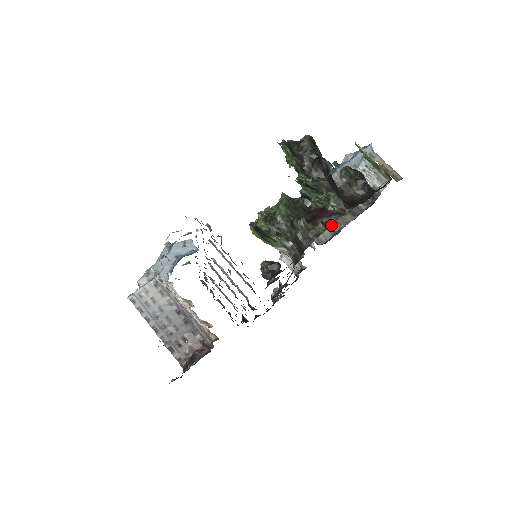
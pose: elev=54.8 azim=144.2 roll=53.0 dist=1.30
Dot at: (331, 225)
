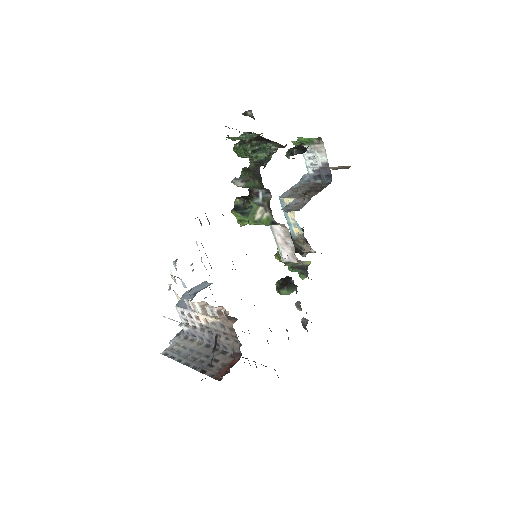
Dot at: occluded
